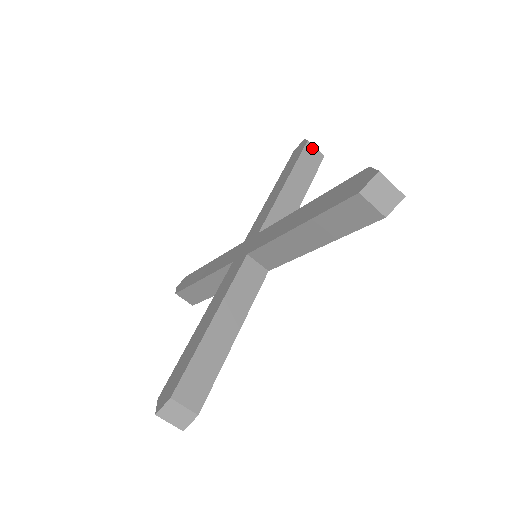
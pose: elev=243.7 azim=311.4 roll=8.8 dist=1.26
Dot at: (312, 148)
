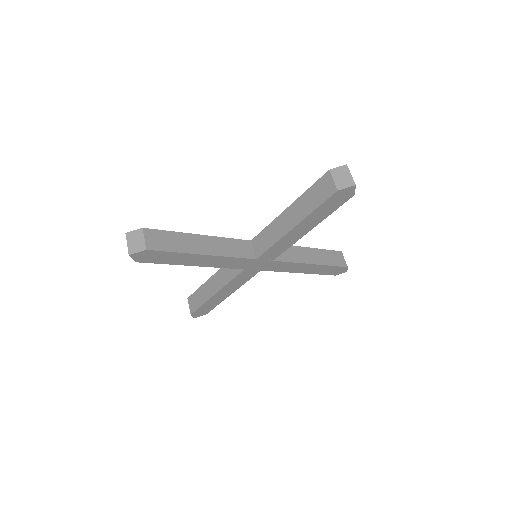
Dot at: (342, 256)
